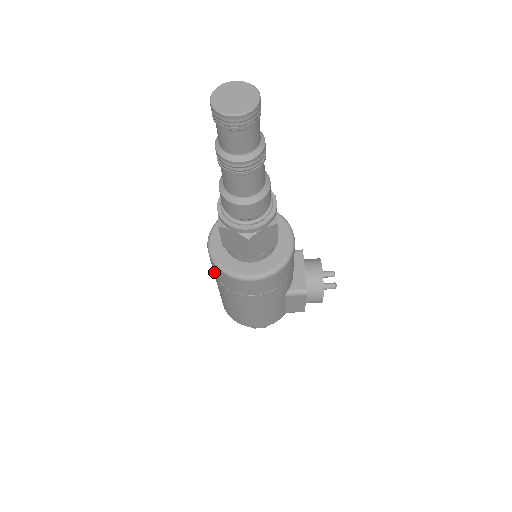
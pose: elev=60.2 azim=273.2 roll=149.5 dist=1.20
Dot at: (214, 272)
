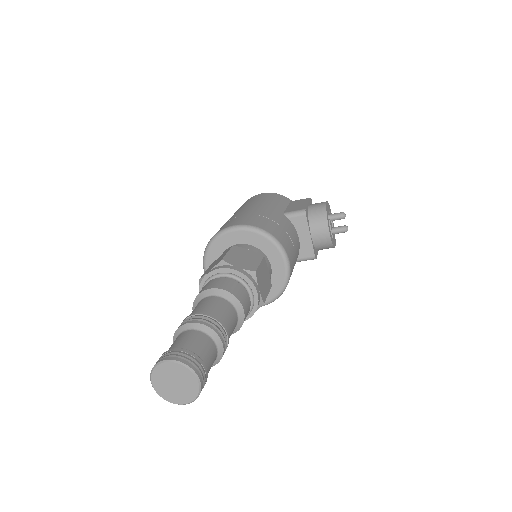
Dot at: occluded
